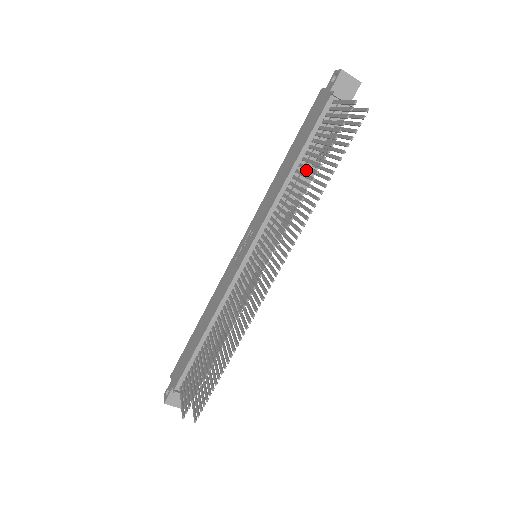
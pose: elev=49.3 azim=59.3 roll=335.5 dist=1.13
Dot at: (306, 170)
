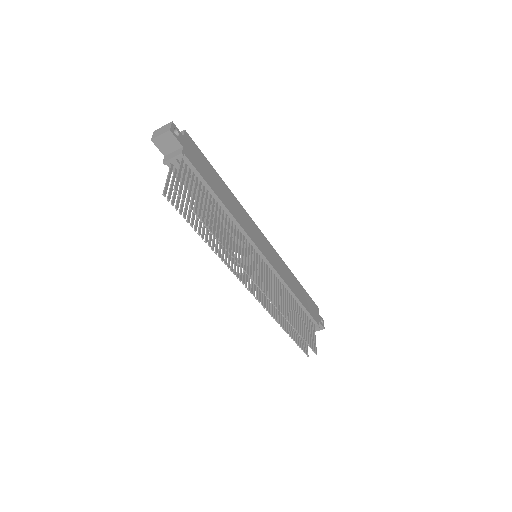
Dot at: occluded
